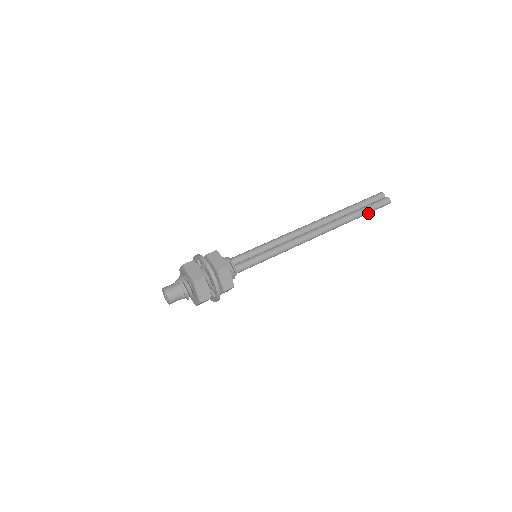
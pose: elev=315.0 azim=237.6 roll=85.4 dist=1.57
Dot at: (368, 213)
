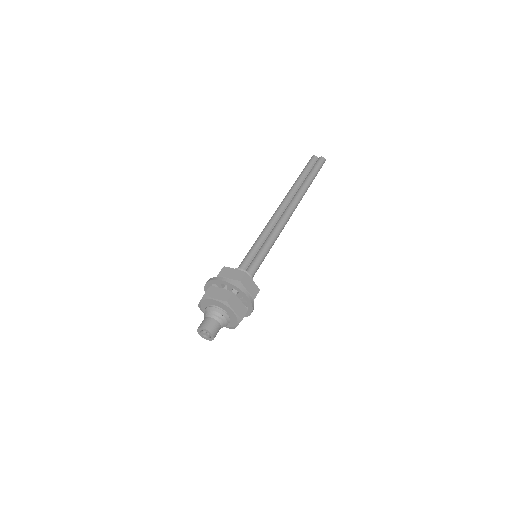
Dot at: (315, 176)
